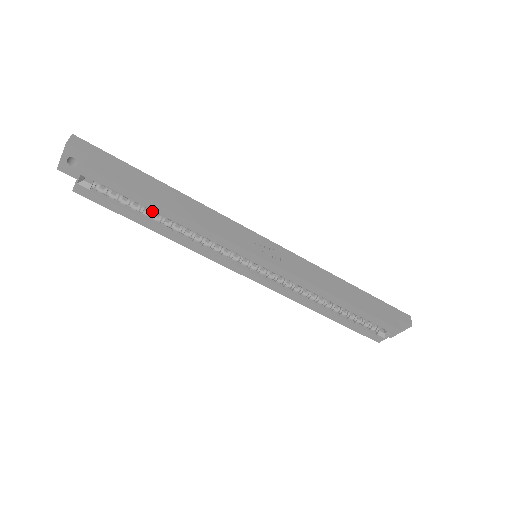
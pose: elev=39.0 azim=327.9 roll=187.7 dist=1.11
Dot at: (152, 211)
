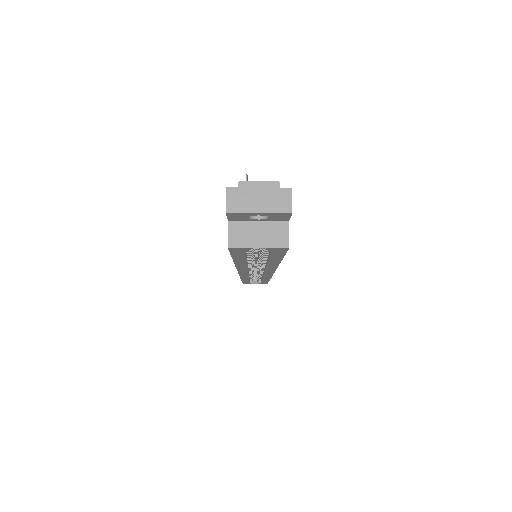
Dot at: occluded
